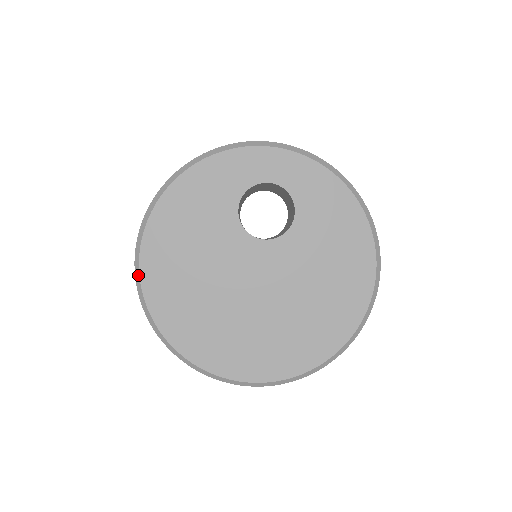
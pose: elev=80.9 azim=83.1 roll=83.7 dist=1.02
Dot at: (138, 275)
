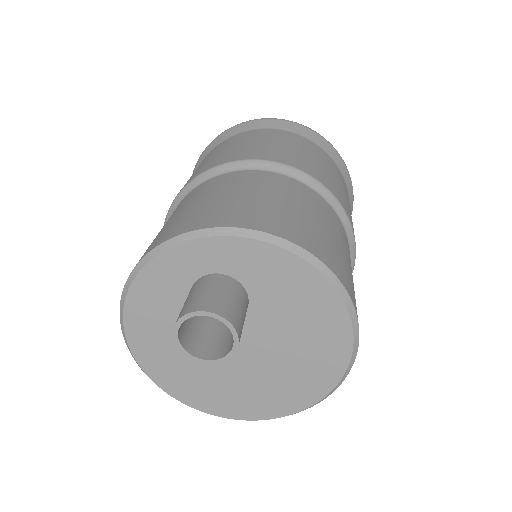
Dot at: (142, 370)
